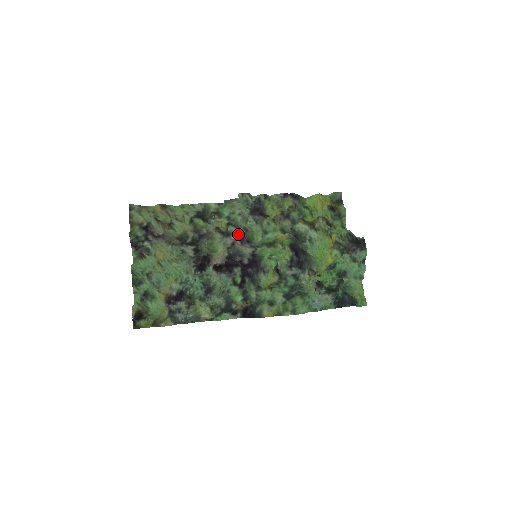
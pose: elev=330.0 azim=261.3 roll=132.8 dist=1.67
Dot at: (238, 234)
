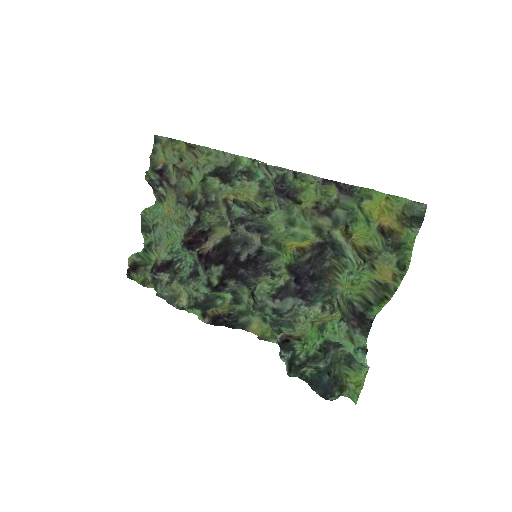
Dot at: (245, 217)
